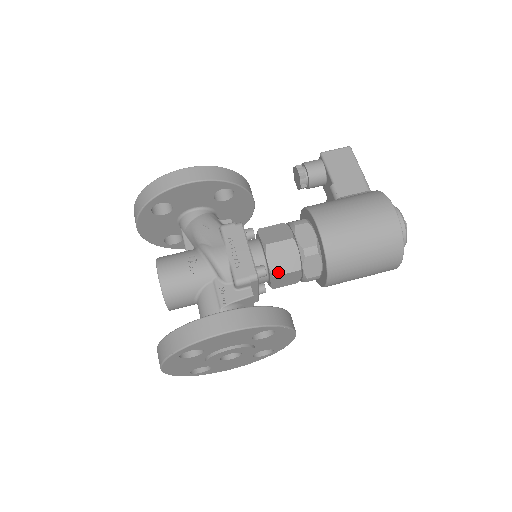
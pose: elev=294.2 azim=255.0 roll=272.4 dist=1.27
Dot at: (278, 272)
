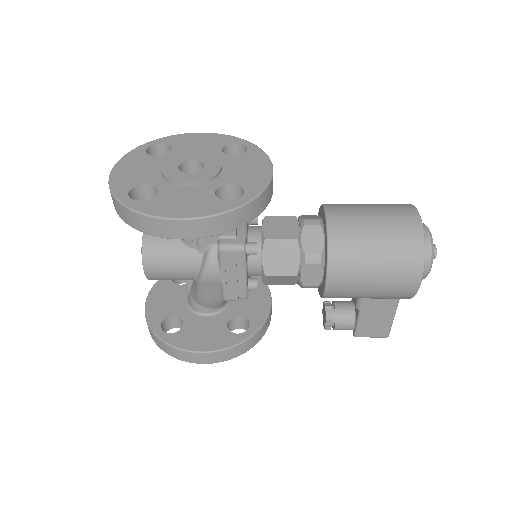
Dot at: (271, 218)
